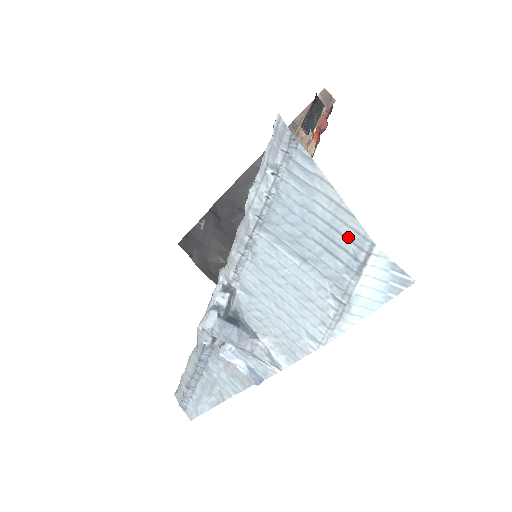
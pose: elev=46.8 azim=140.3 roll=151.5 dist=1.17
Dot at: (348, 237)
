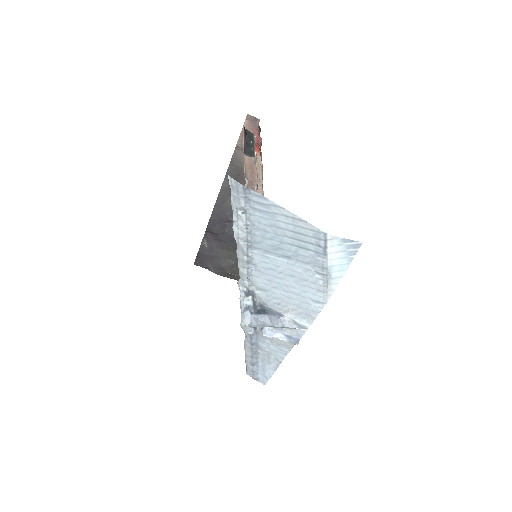
Dot at: (308, 235)
